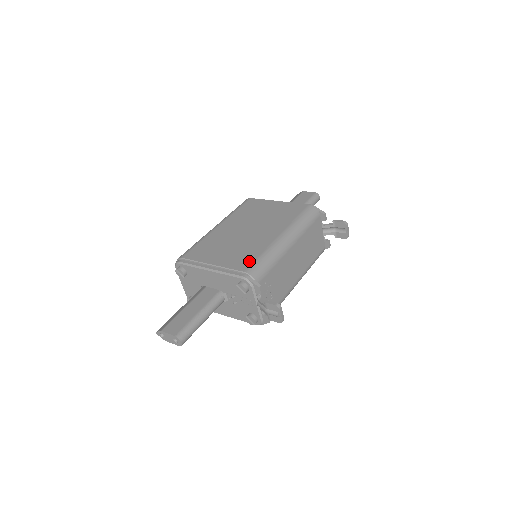
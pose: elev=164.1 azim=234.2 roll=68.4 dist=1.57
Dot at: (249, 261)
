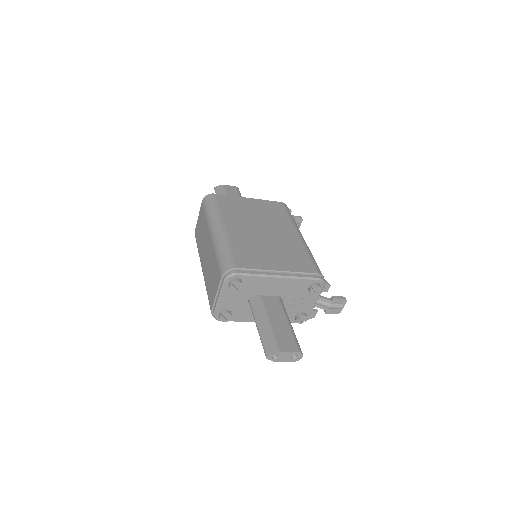
Dot at: (308, 262)
